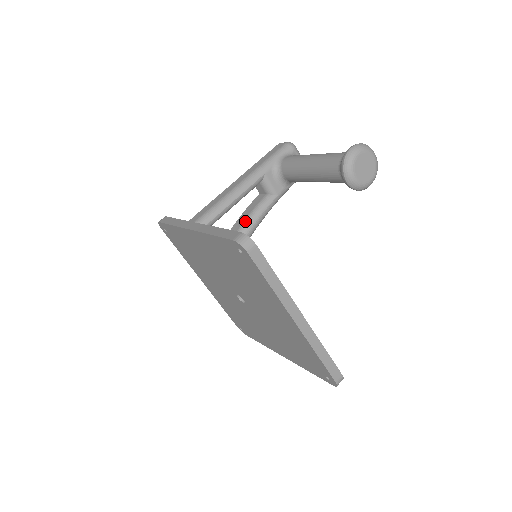
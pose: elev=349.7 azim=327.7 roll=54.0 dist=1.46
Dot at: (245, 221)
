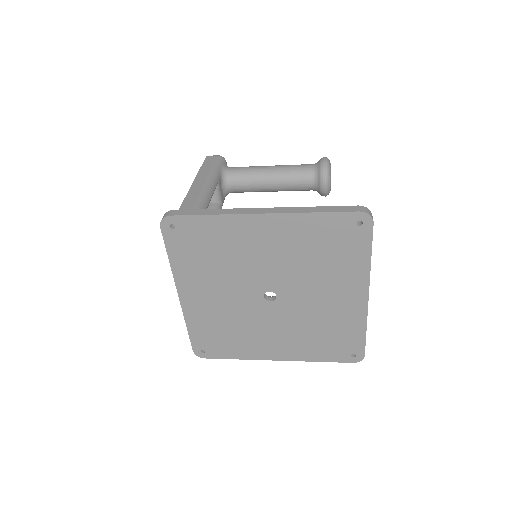
Dot at: occluded
